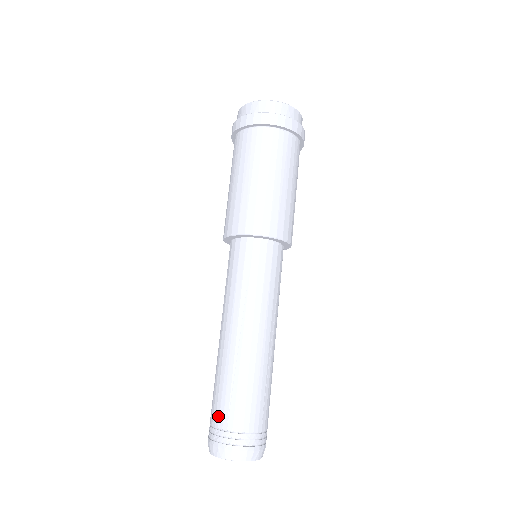
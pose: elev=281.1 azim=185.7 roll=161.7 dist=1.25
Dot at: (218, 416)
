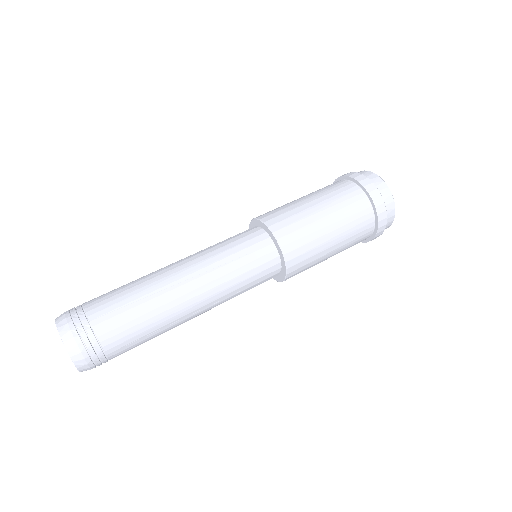
Dot at: (97, 306)
